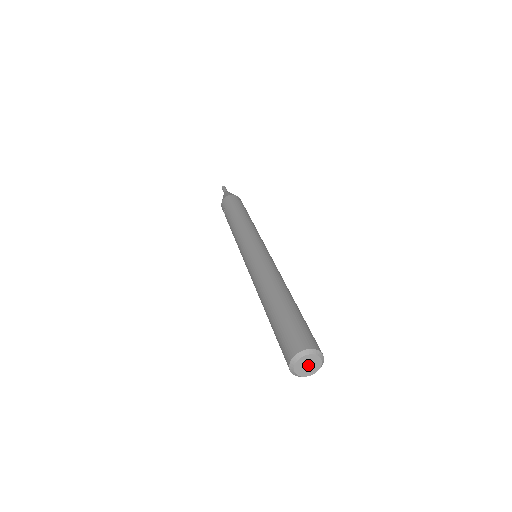
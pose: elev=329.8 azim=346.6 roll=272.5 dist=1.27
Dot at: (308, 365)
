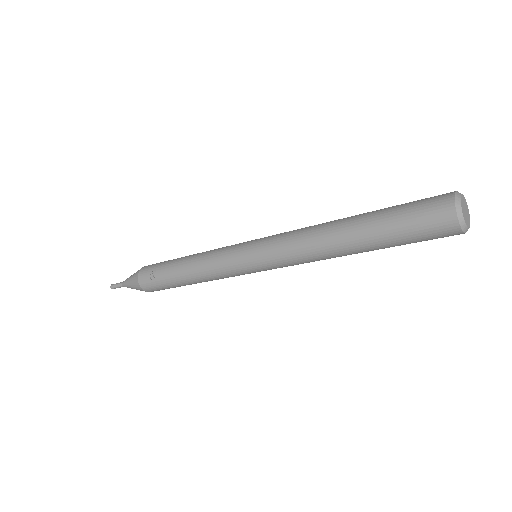
Dot at: (465, 211)
